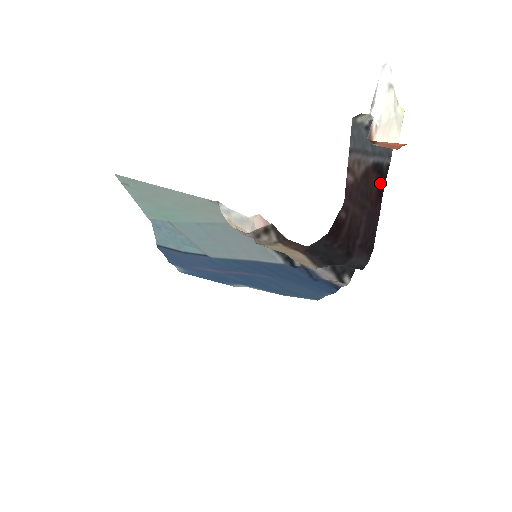
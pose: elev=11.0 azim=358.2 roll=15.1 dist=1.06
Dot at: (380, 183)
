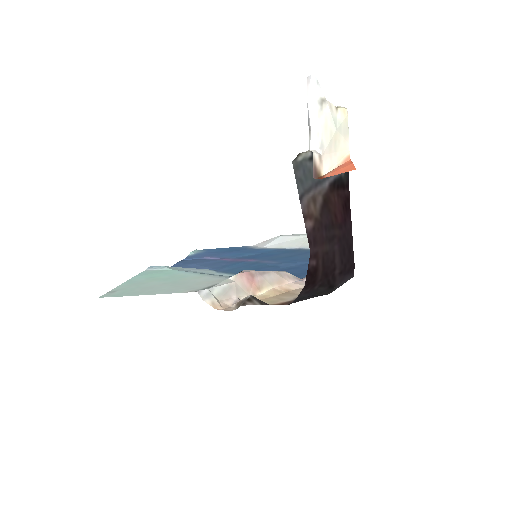
Dot at: (344, 195)
